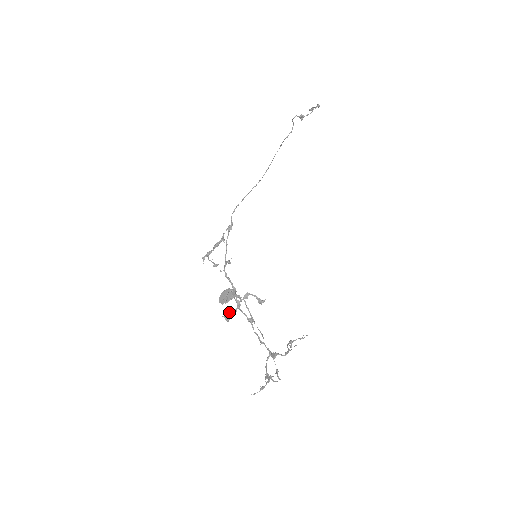
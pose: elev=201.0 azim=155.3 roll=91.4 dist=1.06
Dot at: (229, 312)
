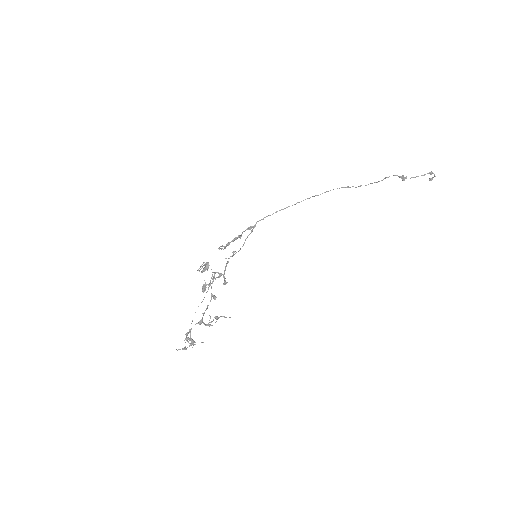
Dot at: (204, 284)
